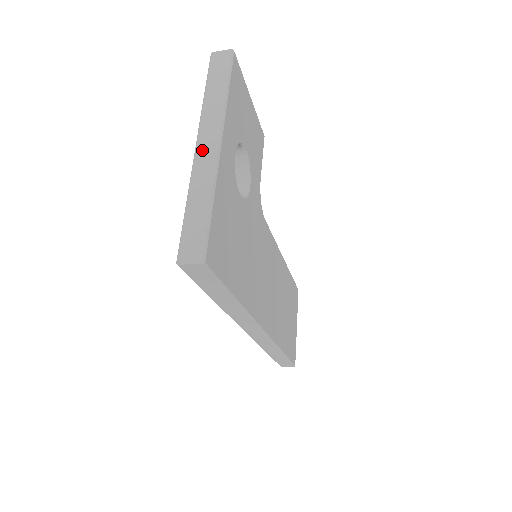
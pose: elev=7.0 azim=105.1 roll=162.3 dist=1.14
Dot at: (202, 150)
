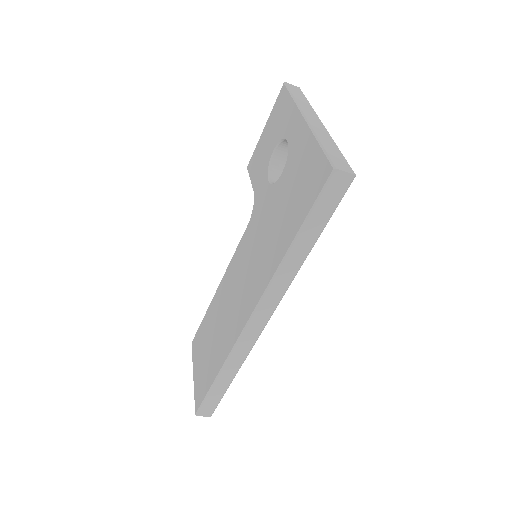
Dot at: (312, 121)
